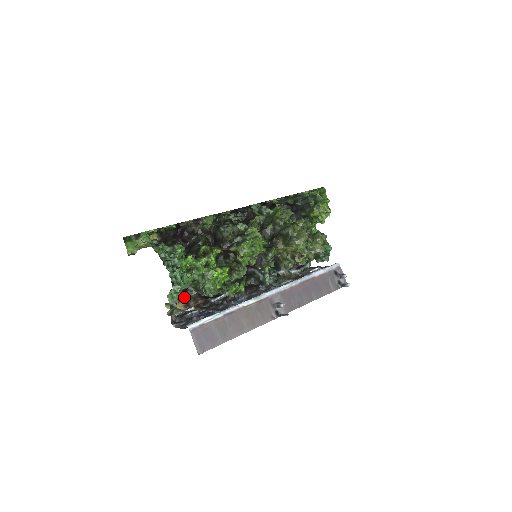
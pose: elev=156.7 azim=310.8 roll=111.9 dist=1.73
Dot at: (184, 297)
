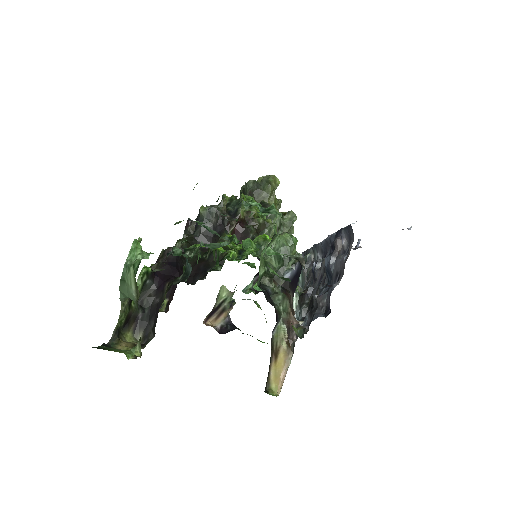
Dot at: (277, 312)
